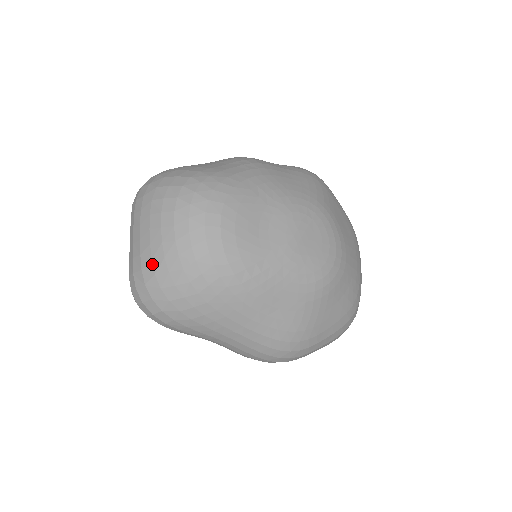
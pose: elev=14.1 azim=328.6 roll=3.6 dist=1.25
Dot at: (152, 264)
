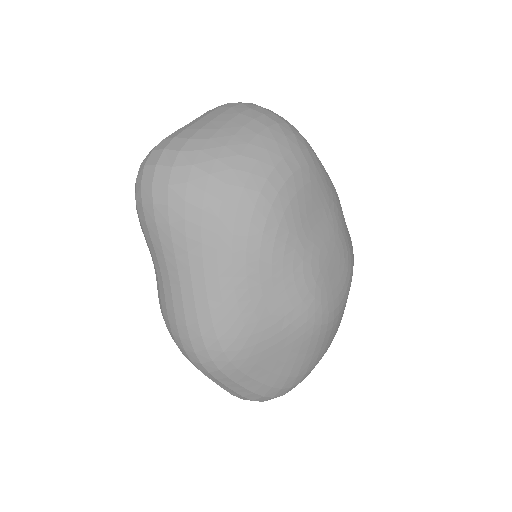
Dot at: (206, 141)
